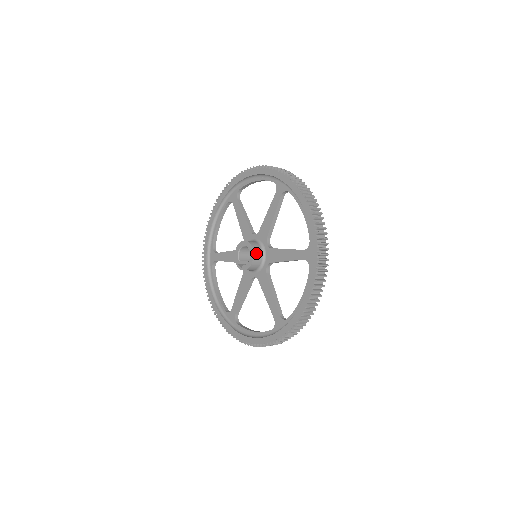
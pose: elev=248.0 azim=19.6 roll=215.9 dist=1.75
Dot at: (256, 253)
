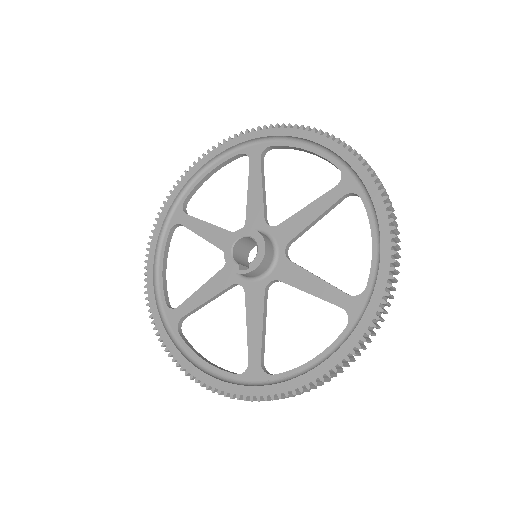
Dot at: (263, 235)
